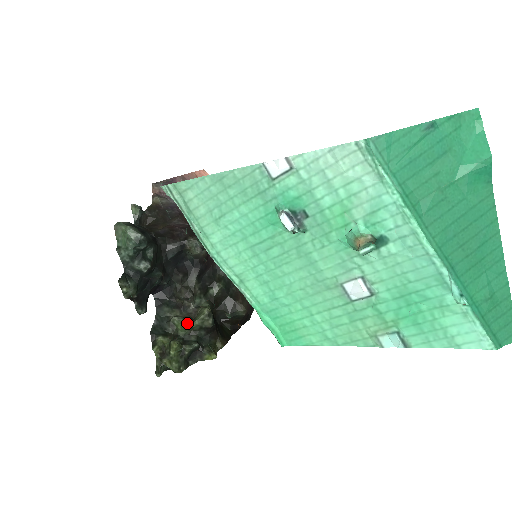
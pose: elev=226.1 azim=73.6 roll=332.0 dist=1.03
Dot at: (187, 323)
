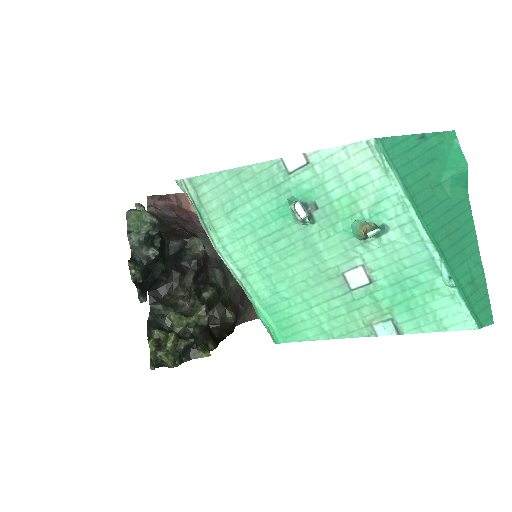
Dot at: (184, 318)
